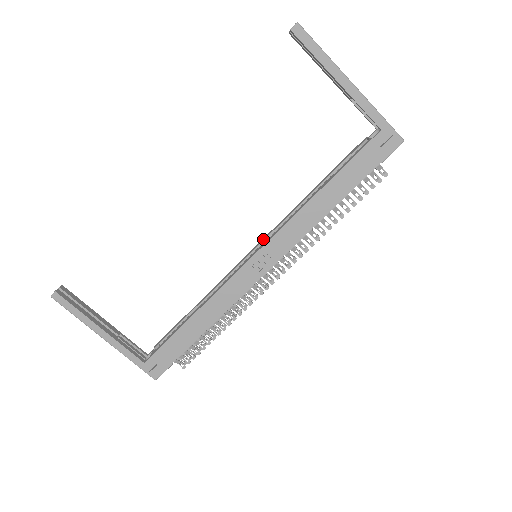
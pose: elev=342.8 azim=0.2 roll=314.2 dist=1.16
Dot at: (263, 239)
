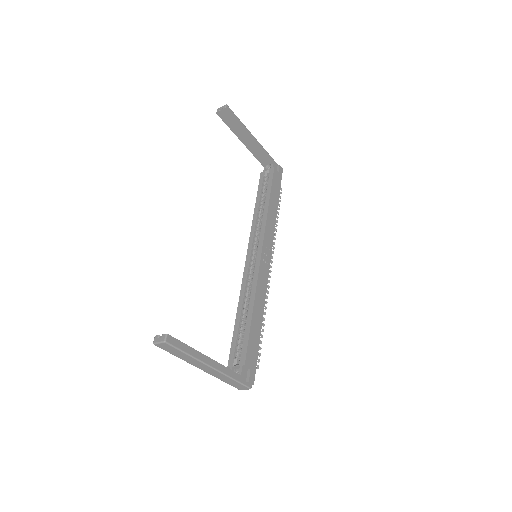
Dot at: (250, 246)
